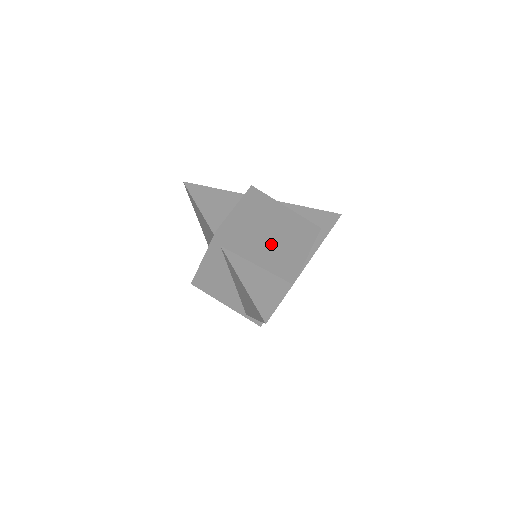
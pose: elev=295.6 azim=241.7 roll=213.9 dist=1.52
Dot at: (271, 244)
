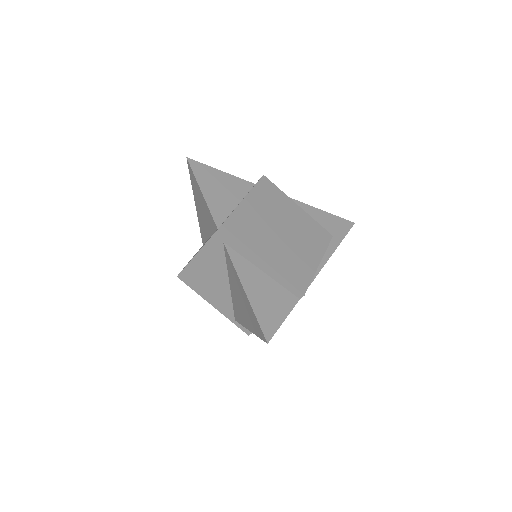
Dot at: (281, 248)
